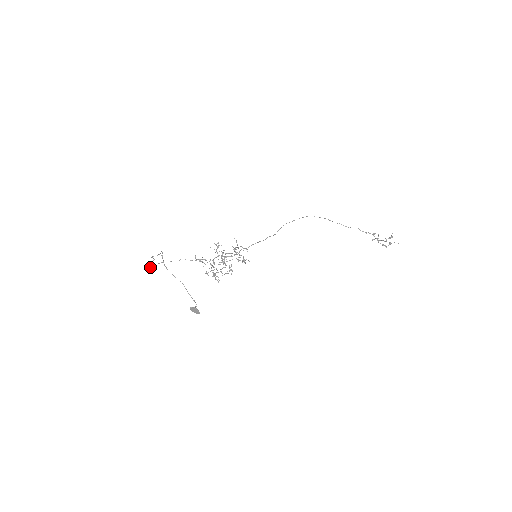
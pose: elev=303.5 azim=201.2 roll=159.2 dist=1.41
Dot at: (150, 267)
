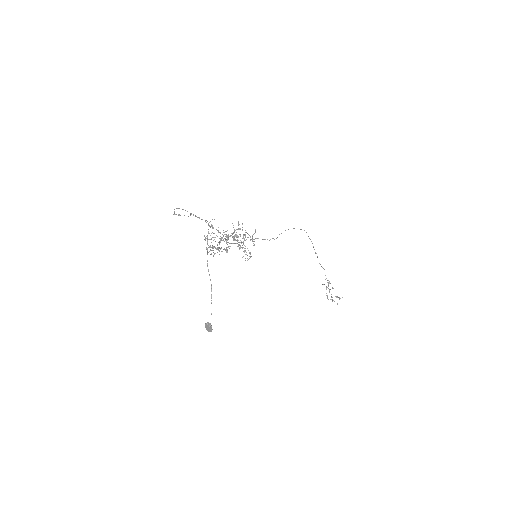
Dot at: (176, 214)
